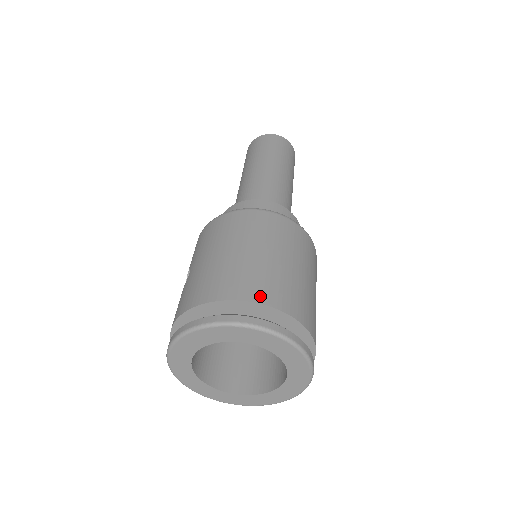
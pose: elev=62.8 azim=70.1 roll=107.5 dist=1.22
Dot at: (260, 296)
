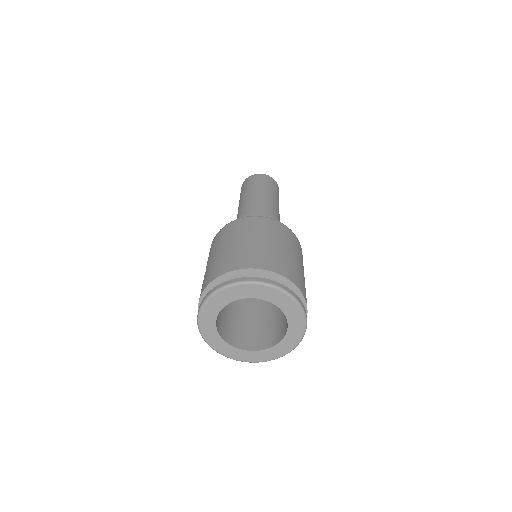
Dot at: (256, 264)
